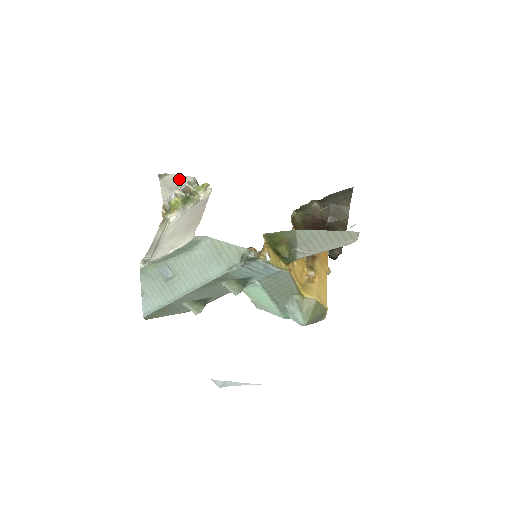
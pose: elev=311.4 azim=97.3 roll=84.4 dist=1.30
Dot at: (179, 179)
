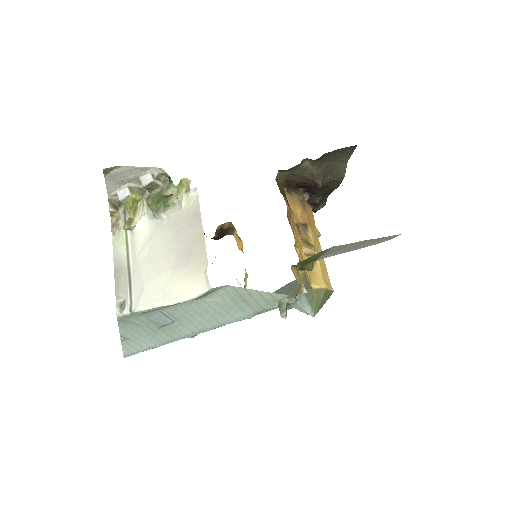
Dot at: (136, 171)
